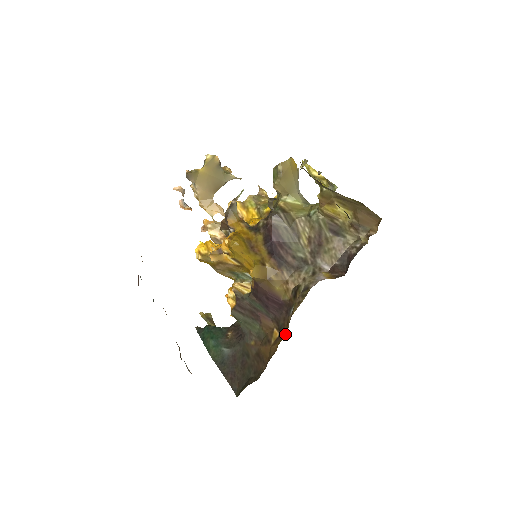
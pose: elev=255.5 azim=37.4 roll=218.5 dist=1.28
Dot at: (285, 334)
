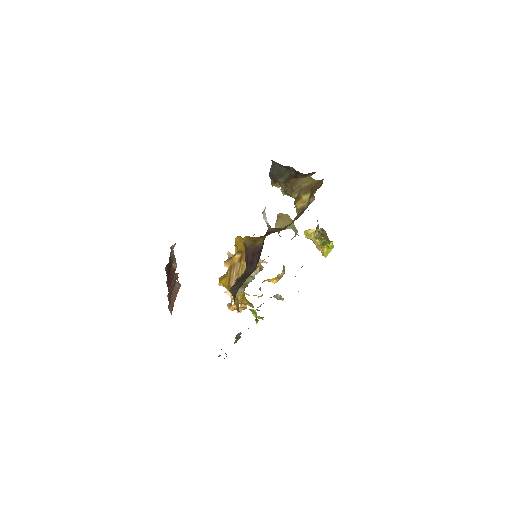
Dot at: occluded
